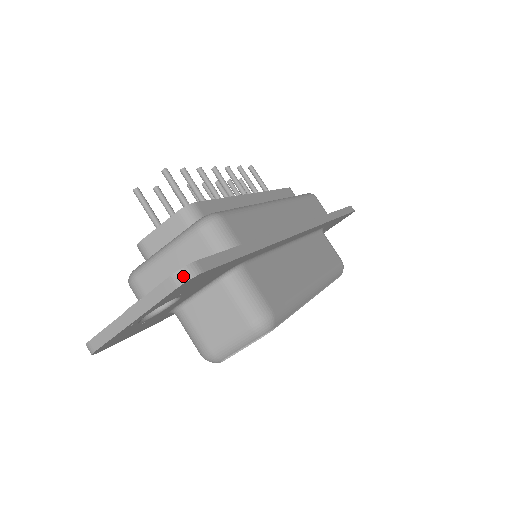
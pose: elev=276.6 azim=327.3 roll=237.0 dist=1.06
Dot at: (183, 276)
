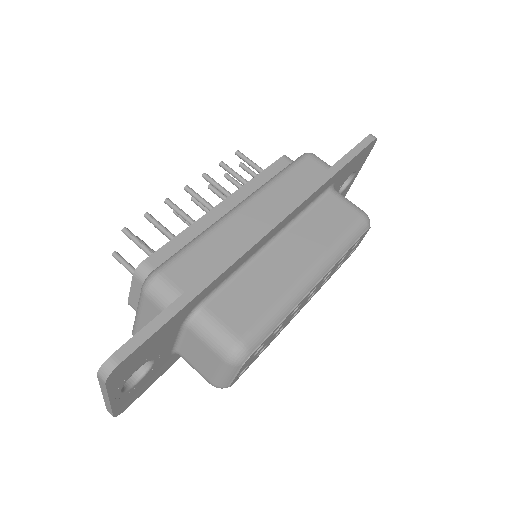
Dot at: (103, 374)
